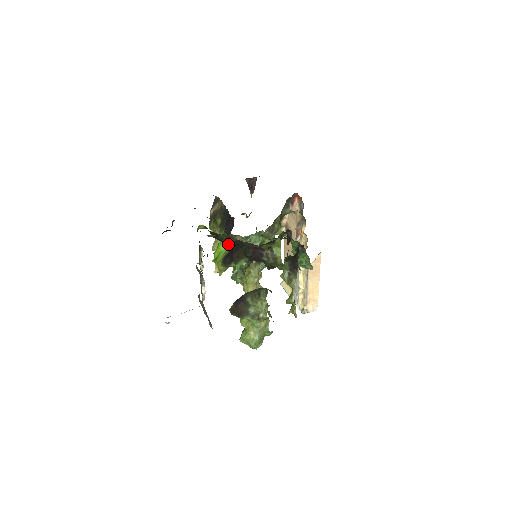
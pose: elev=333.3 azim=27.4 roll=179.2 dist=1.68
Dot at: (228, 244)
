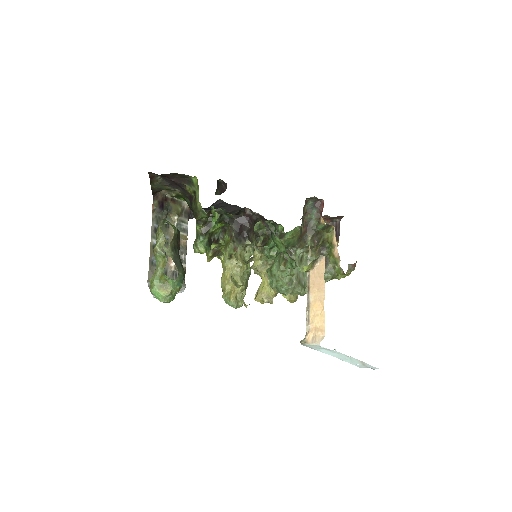
Dot at: occluded
